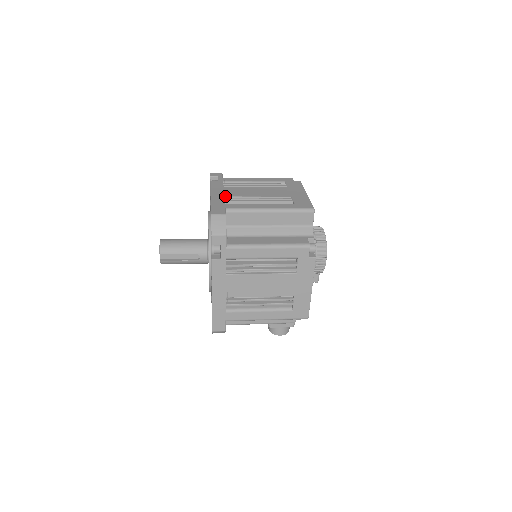
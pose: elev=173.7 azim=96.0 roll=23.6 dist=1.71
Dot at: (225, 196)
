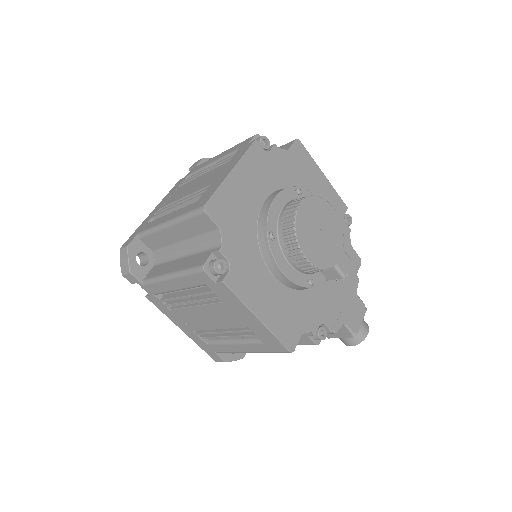
Dot at: (160, 208)
